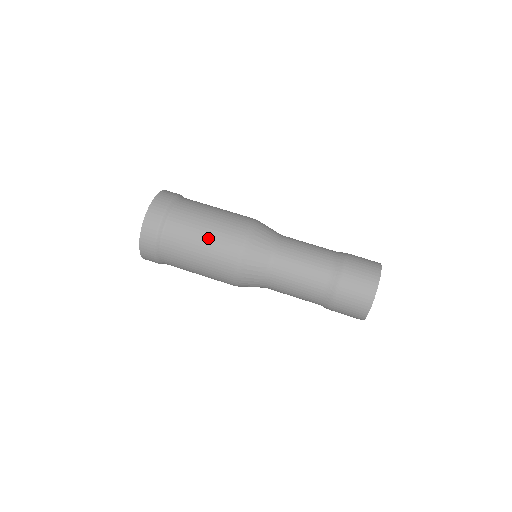
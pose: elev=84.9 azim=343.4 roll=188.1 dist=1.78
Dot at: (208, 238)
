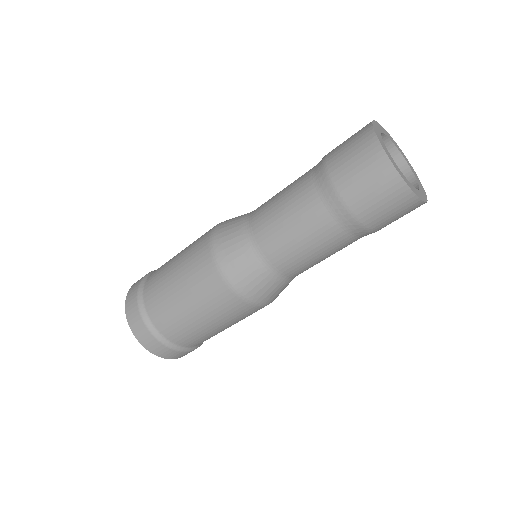
Dot at: (187, 294)
